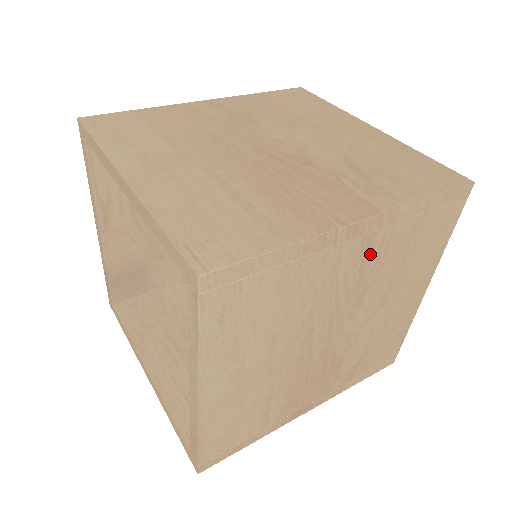
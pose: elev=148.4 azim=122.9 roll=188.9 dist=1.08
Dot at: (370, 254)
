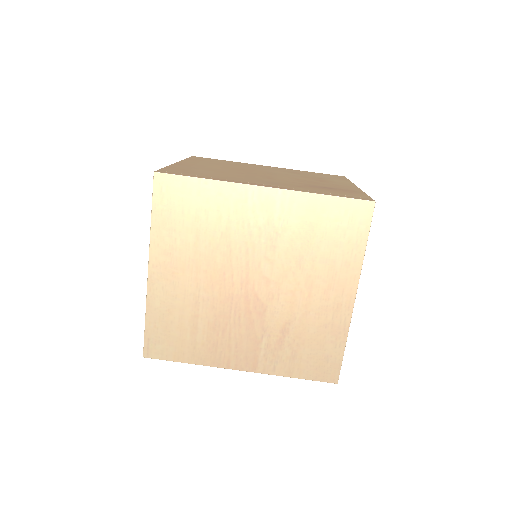
Dot at: occluded
